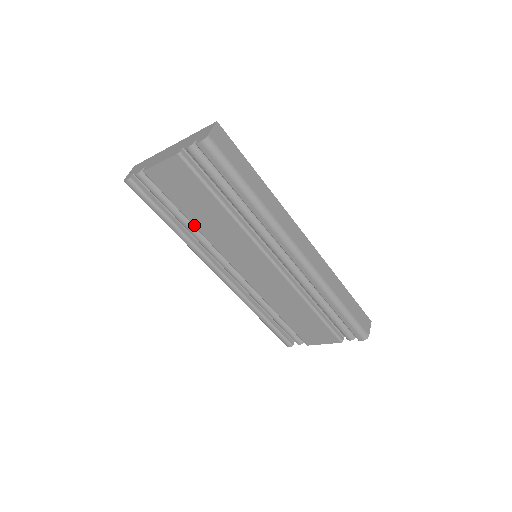
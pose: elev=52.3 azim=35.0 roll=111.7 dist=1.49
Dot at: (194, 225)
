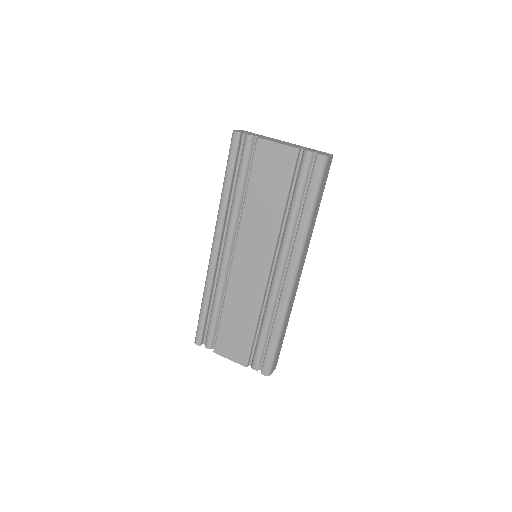
Dot at: (246, 199)
